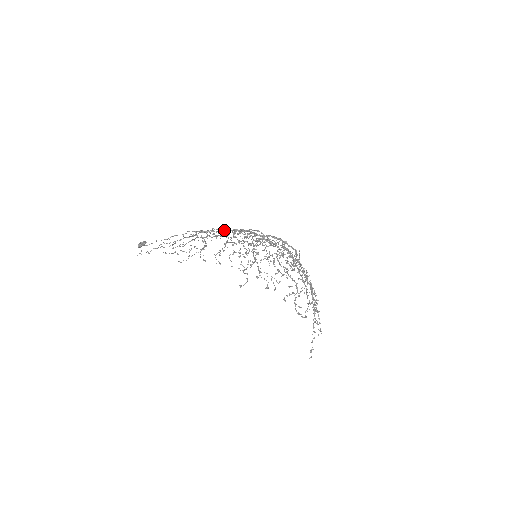
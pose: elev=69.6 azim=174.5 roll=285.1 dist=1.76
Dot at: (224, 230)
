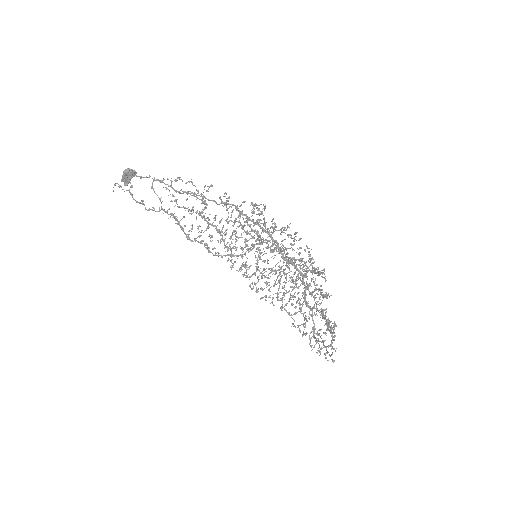
Dot at: (232, 204)
